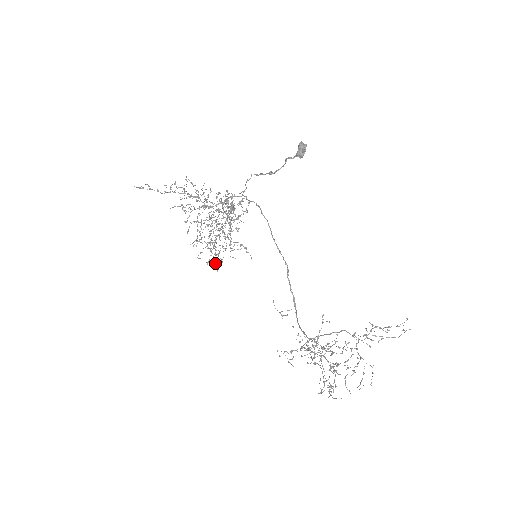
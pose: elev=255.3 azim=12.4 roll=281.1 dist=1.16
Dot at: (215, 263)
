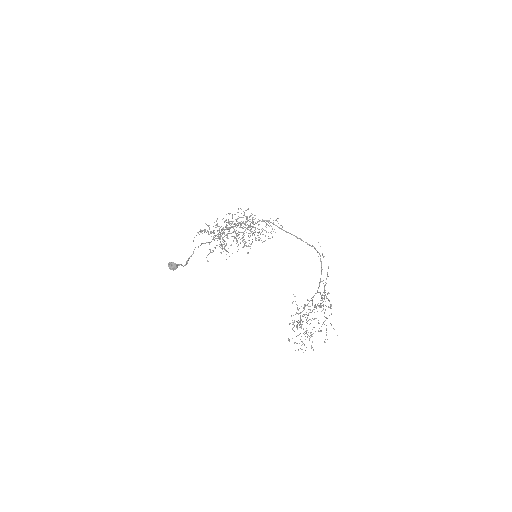
Dot at: occluded
